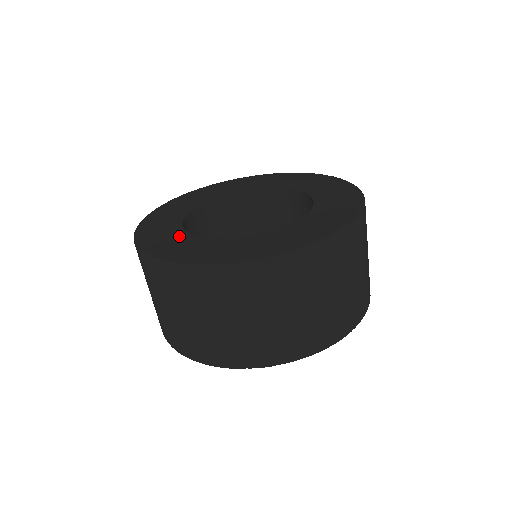
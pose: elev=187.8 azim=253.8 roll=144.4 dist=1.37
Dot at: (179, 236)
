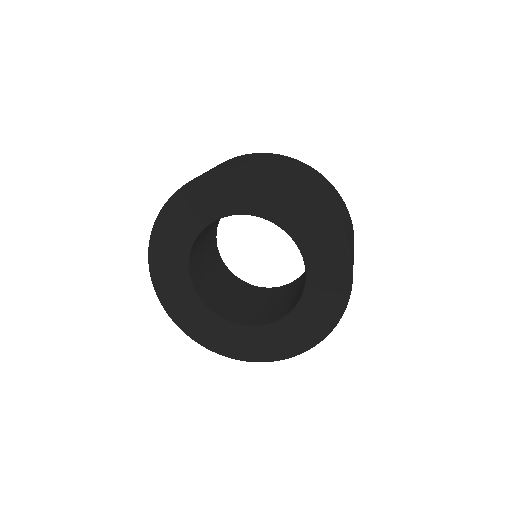
Dot at: occluded
